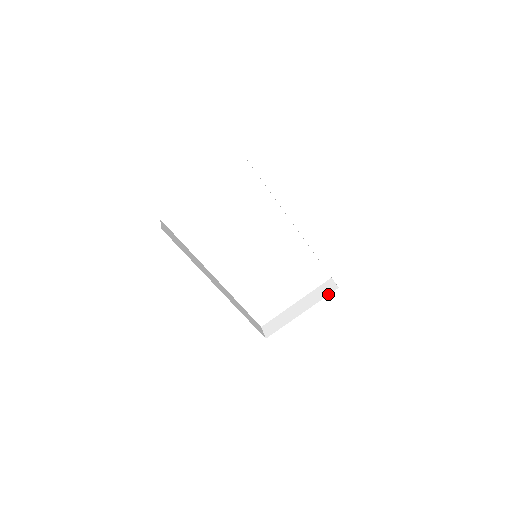
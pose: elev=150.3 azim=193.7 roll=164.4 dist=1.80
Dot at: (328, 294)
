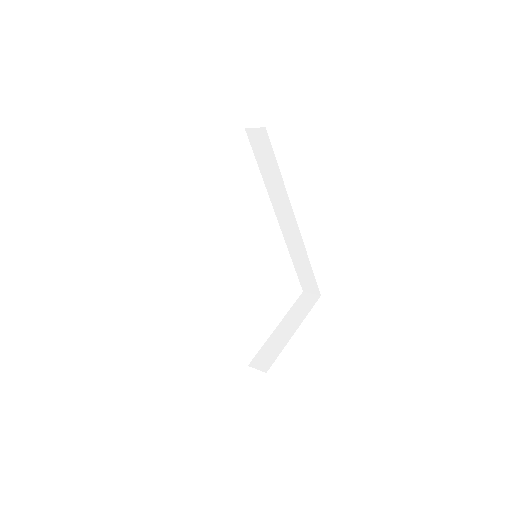
Dot at: (313, 304)
